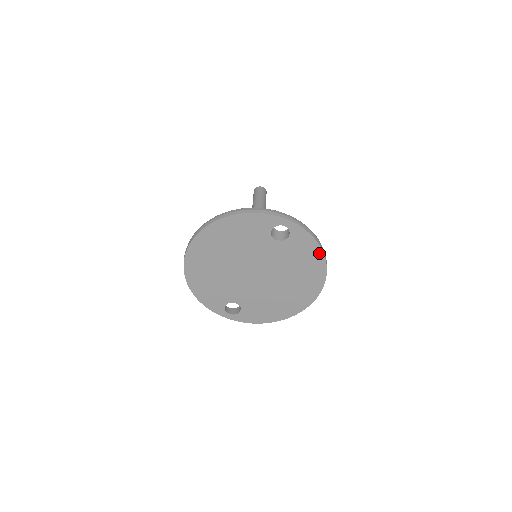
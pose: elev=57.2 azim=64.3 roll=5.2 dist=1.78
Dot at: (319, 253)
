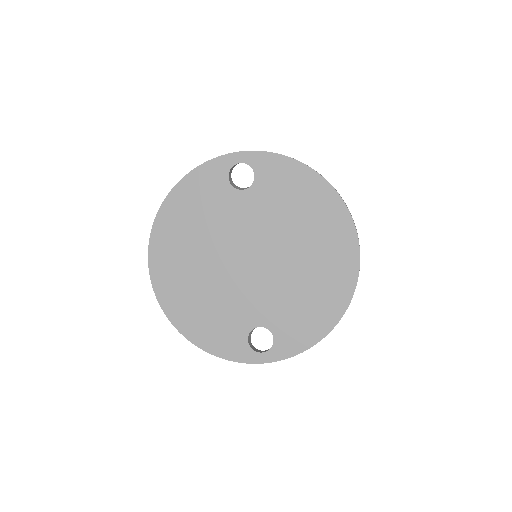
Dot at: (308, 173)
